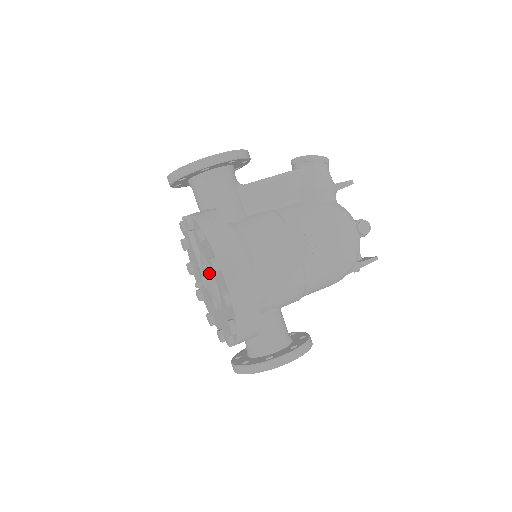
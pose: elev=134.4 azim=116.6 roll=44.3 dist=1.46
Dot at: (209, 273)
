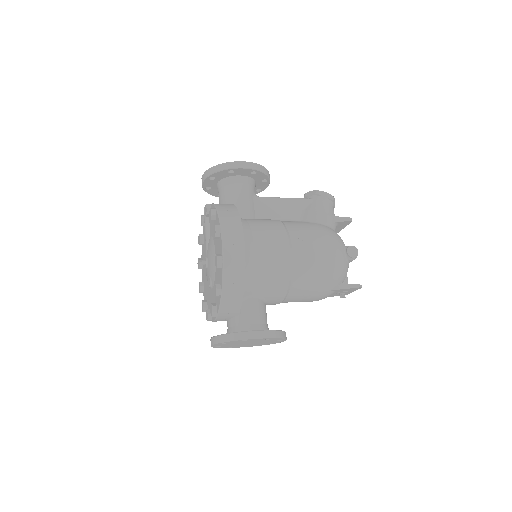
Dot at: (212, 249)
